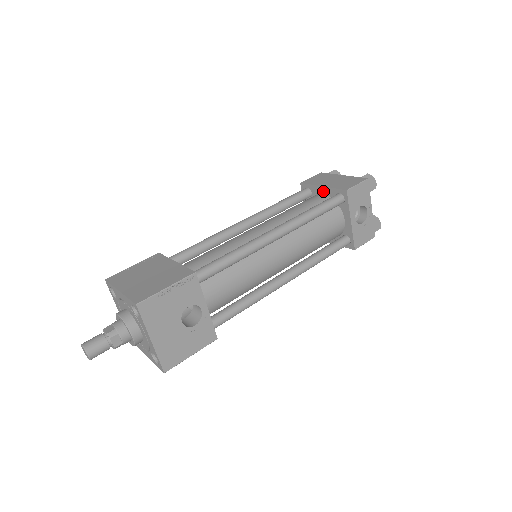
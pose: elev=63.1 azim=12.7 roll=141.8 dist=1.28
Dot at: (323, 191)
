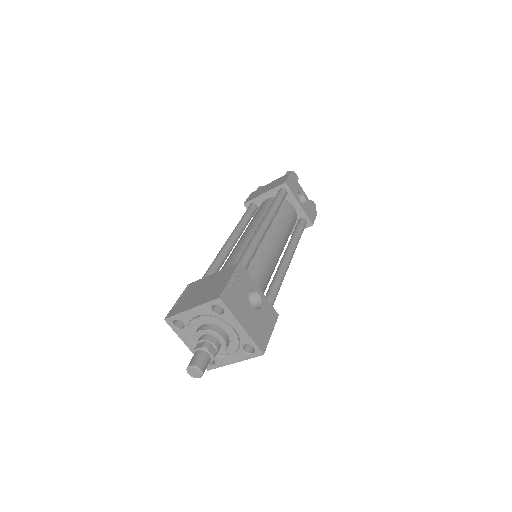
Dot at: (266, 196)
